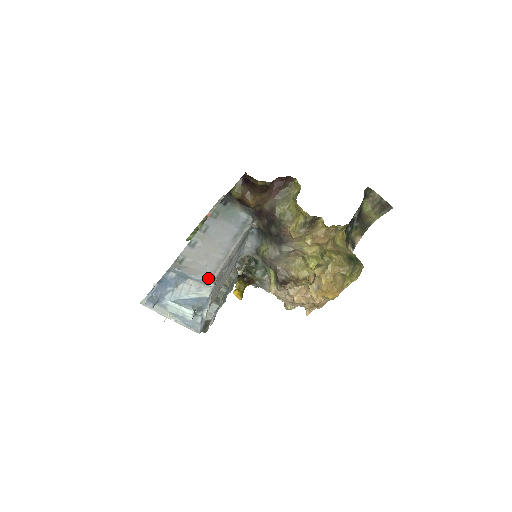
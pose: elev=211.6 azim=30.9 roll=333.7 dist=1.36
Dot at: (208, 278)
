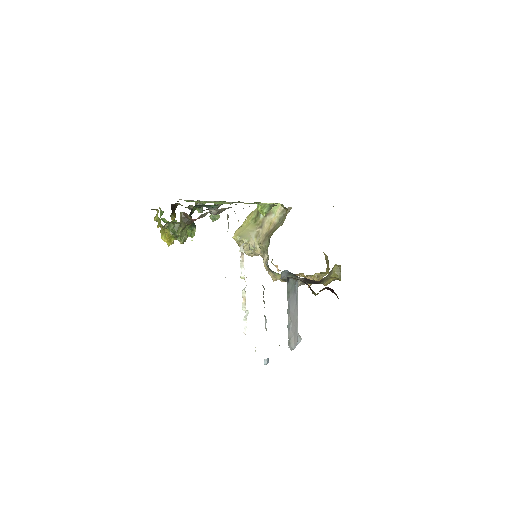
Dot at: (298, 337)
